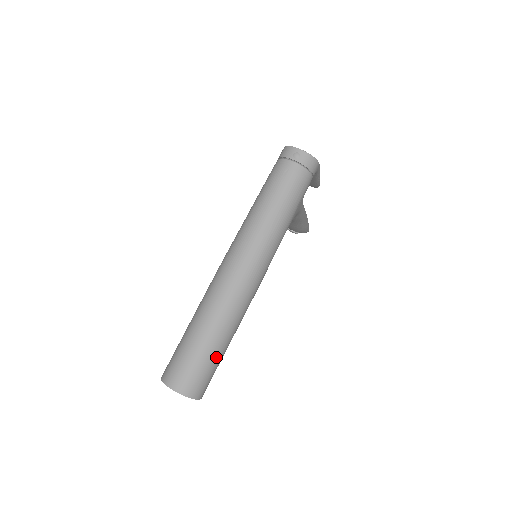
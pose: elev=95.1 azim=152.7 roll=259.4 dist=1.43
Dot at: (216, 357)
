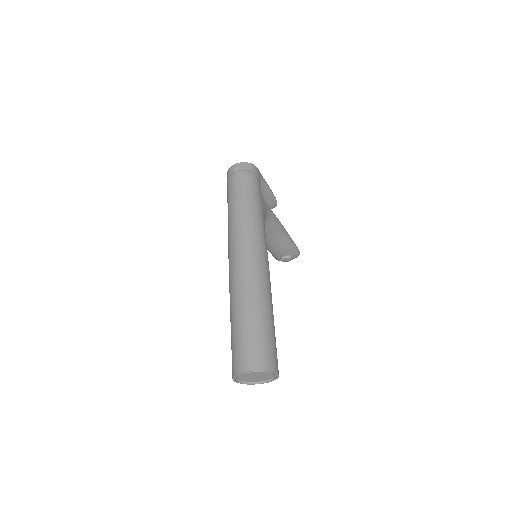
Dot at: (266, 327)
